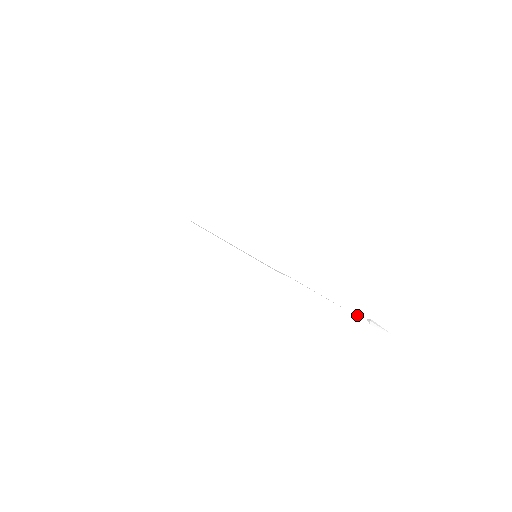
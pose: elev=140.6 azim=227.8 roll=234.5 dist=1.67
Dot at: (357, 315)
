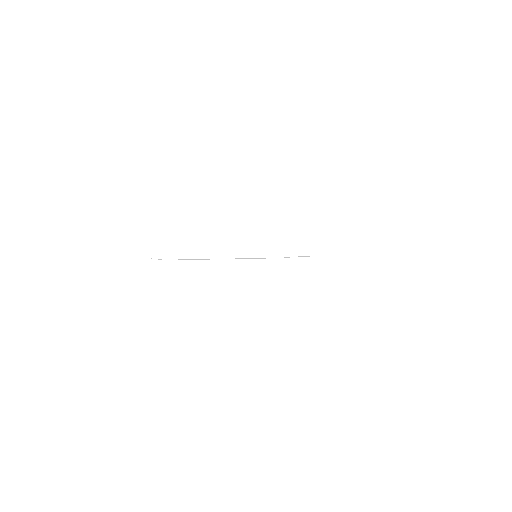
Dot at: (365, 253)
